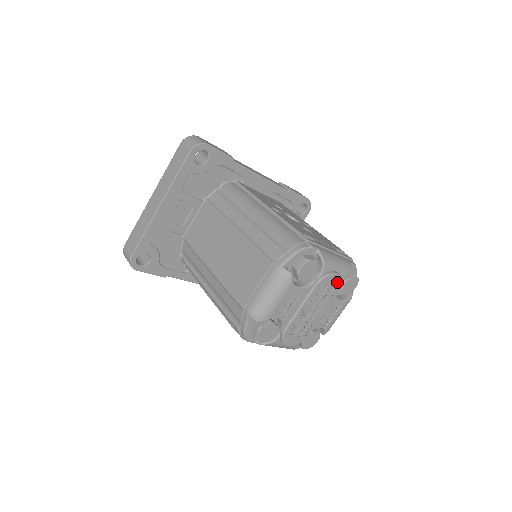
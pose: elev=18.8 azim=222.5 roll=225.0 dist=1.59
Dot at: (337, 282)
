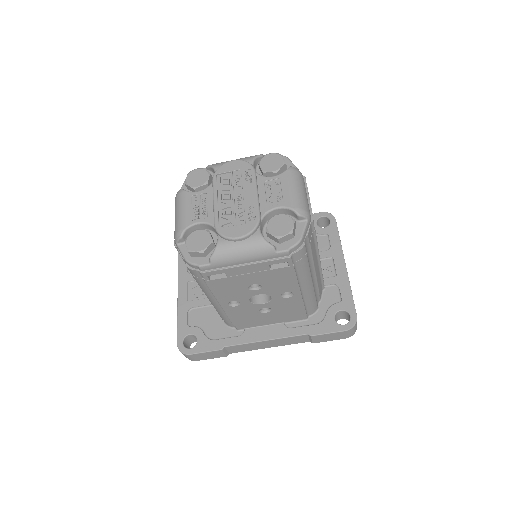
Dot at: (239, 165)
